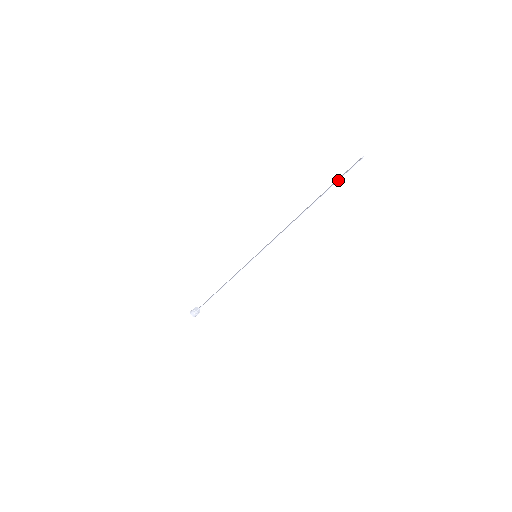
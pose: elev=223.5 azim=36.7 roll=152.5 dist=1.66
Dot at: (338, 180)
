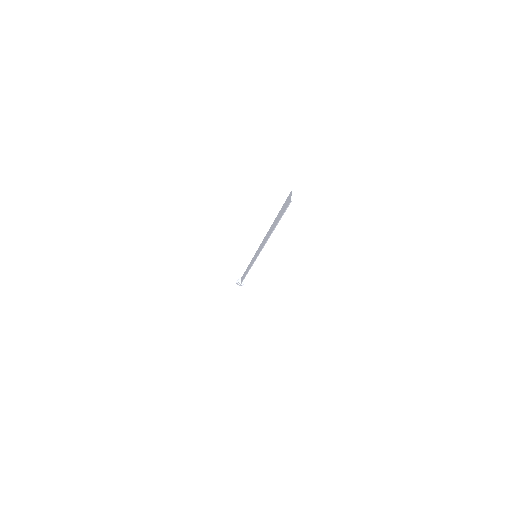
Dot at: (281, 216)
